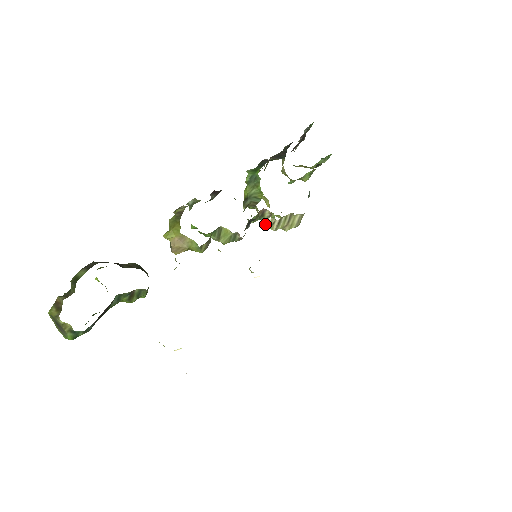
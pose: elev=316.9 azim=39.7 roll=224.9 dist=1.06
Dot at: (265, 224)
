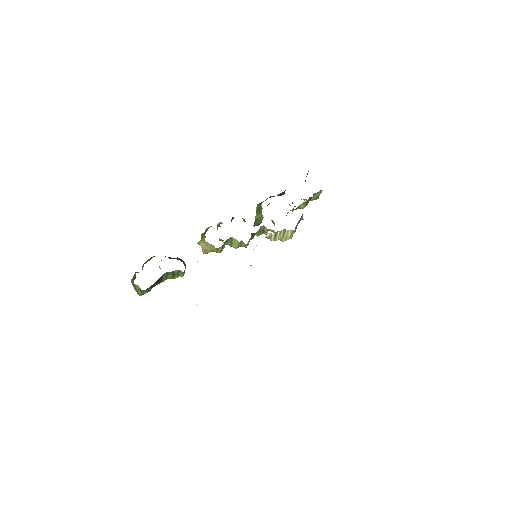
Dot at: (266, 237)
